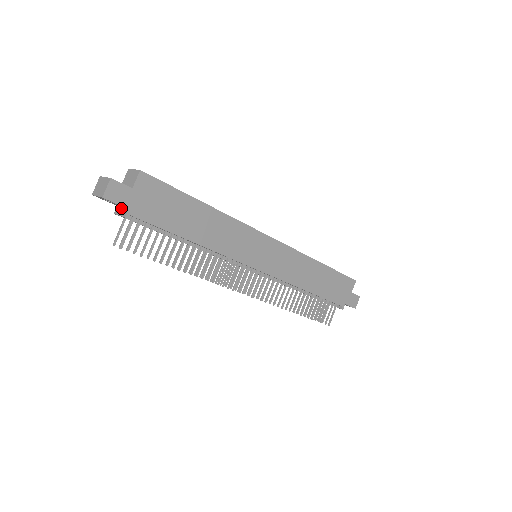
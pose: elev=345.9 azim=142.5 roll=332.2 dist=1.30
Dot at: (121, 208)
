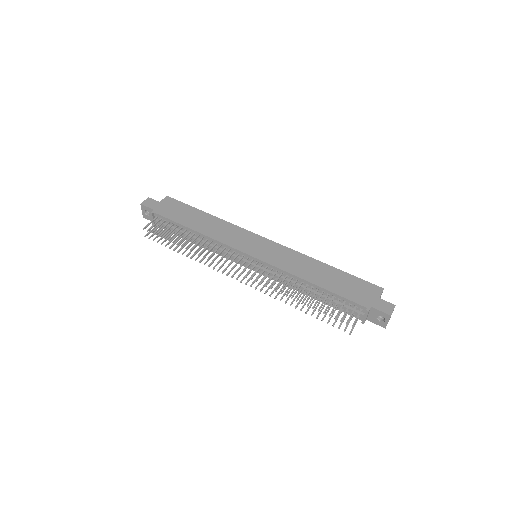
Dot at: occluded
